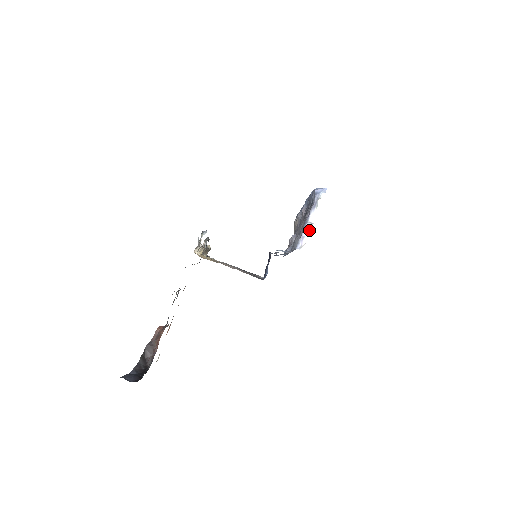
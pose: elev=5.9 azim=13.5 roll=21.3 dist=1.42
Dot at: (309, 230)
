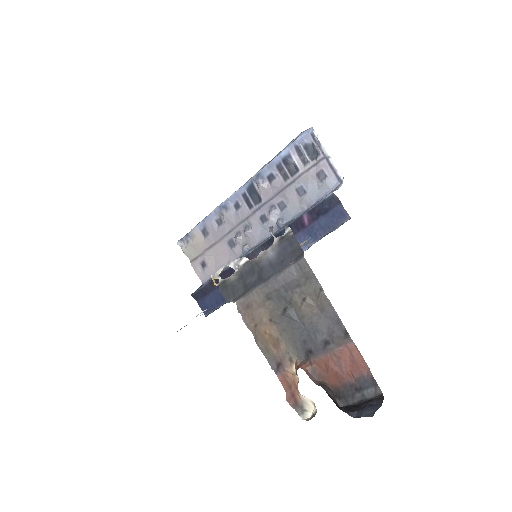
Dot at: (333, 163)
